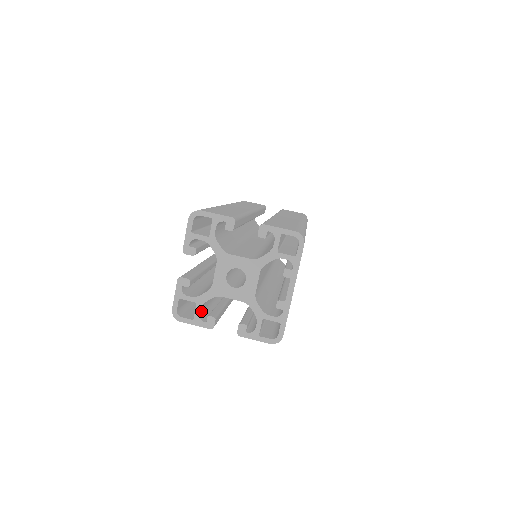
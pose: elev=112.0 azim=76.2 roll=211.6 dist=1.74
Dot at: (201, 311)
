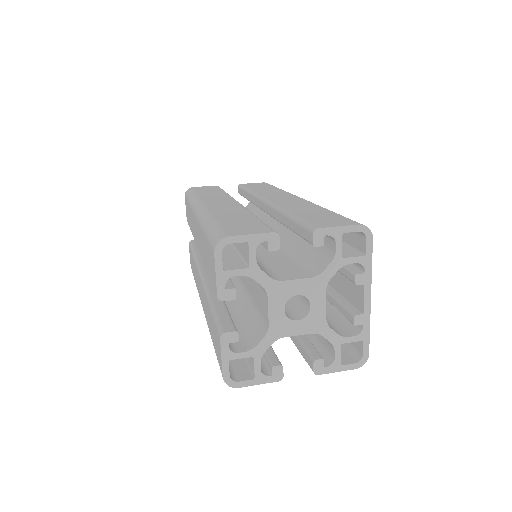
Dot at: occluded
